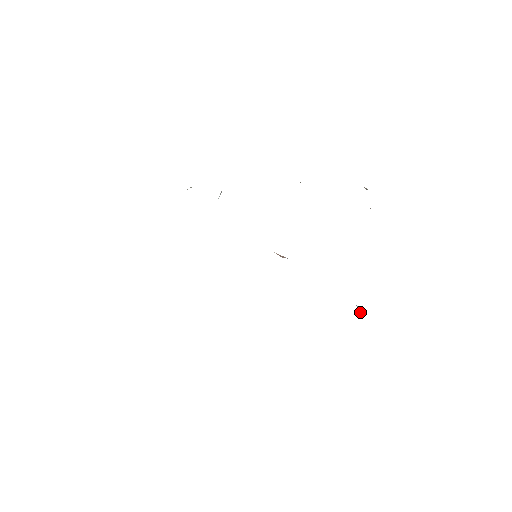
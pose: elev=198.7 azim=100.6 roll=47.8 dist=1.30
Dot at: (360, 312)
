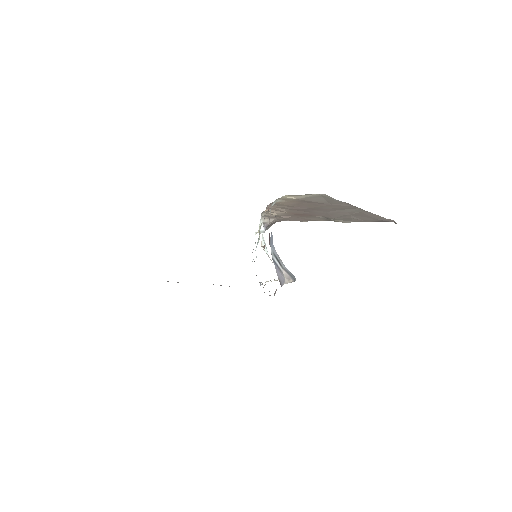
Dot at: (283, 271)
